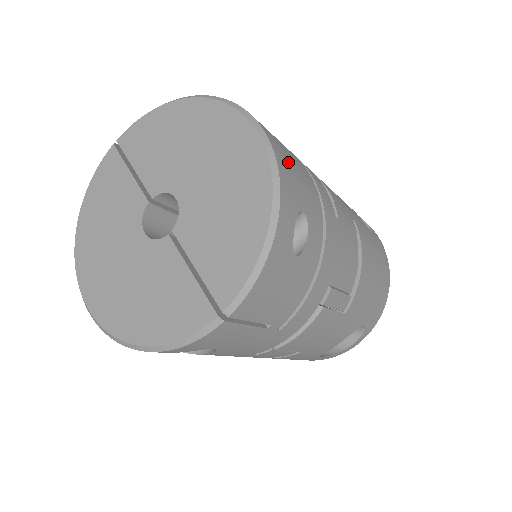
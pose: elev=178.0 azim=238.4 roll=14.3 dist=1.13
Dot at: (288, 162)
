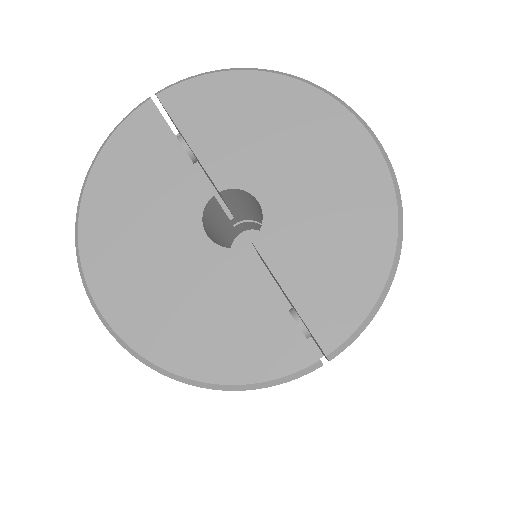
Dot at: occluded
